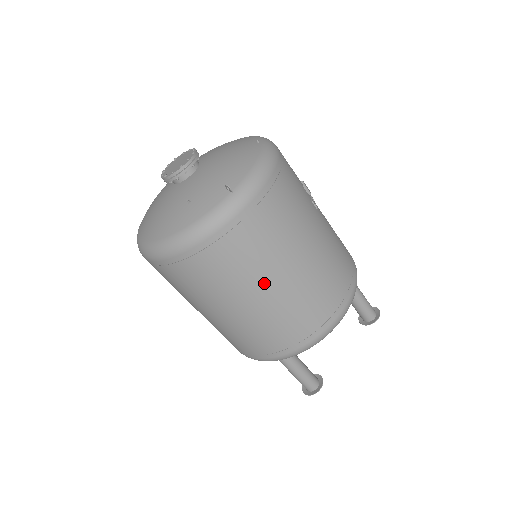
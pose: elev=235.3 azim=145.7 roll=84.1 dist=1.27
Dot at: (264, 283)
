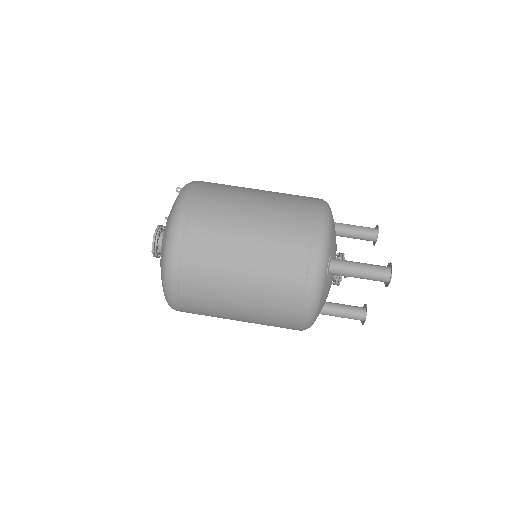
Dot at: (245, 206)
